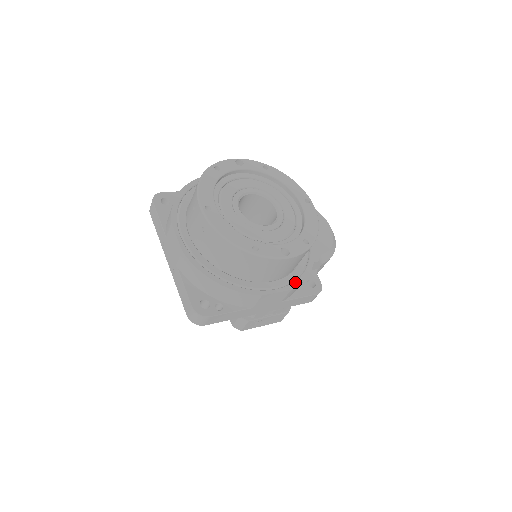
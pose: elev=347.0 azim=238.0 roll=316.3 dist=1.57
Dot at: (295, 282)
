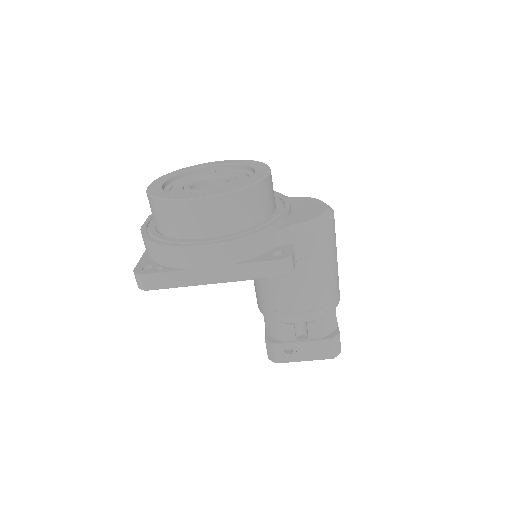
Dot at: (233, 237)
